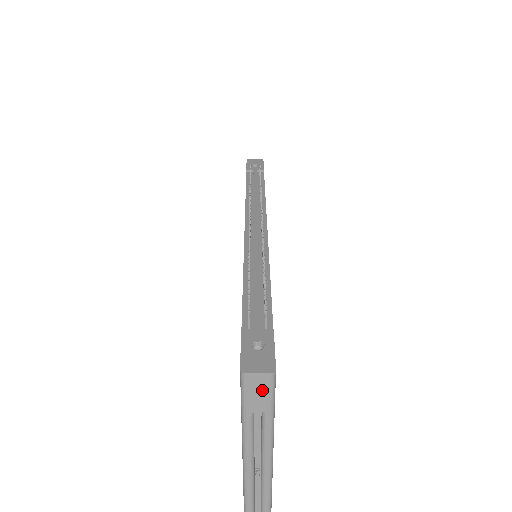
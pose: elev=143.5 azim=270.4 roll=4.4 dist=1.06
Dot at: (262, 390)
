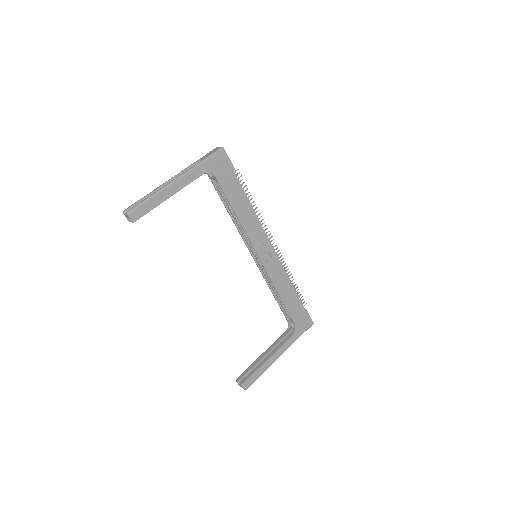
Dot at: (213, 152)
